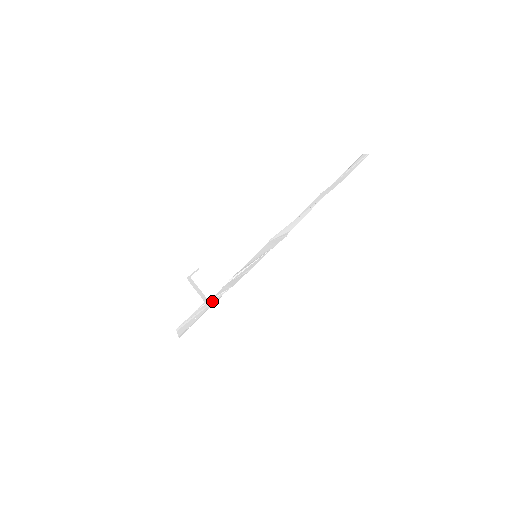
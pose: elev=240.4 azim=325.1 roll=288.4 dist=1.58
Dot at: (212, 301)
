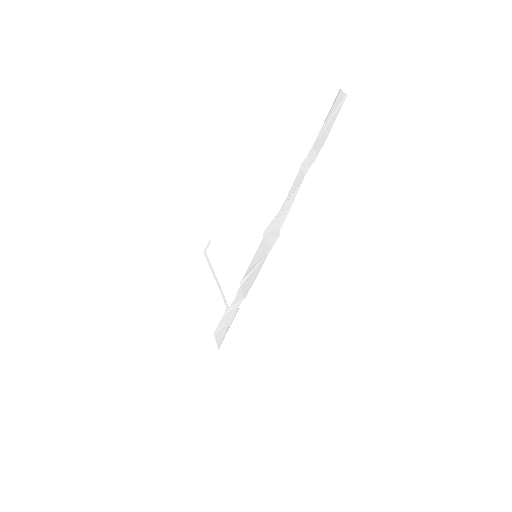
Dot at: (232, 311)
